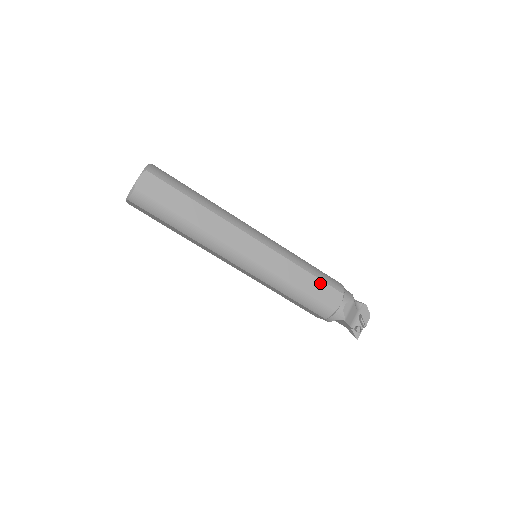
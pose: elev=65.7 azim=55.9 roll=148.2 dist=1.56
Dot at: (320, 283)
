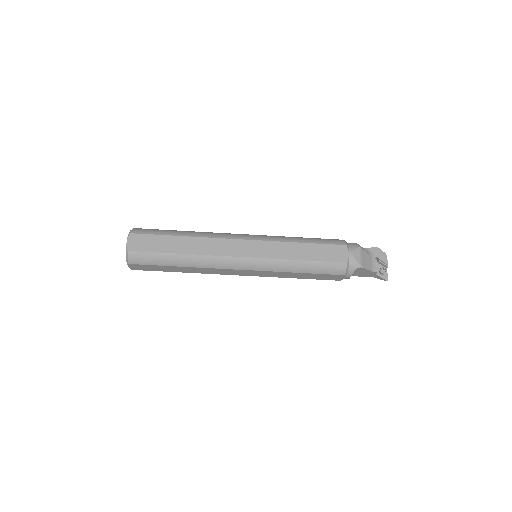
Dot at: (320, 247)
